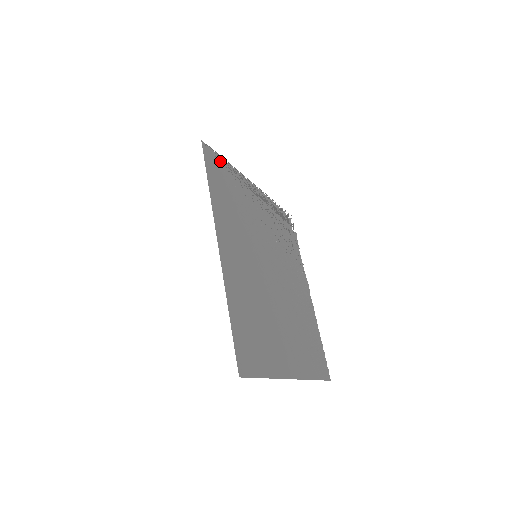
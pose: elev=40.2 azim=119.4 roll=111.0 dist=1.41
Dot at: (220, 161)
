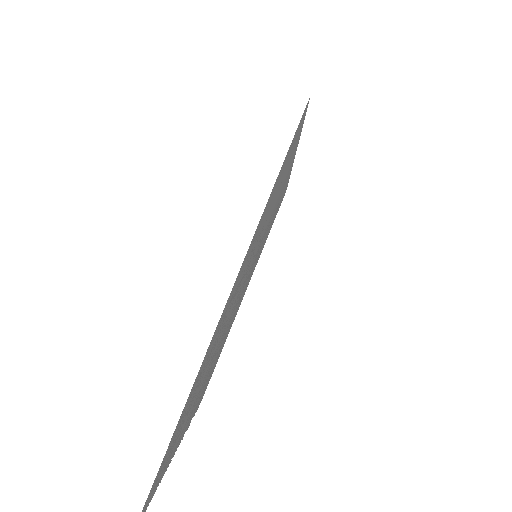
Dot at: occluded
